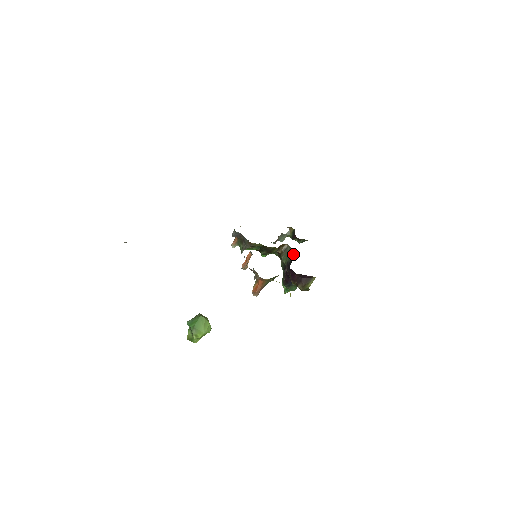
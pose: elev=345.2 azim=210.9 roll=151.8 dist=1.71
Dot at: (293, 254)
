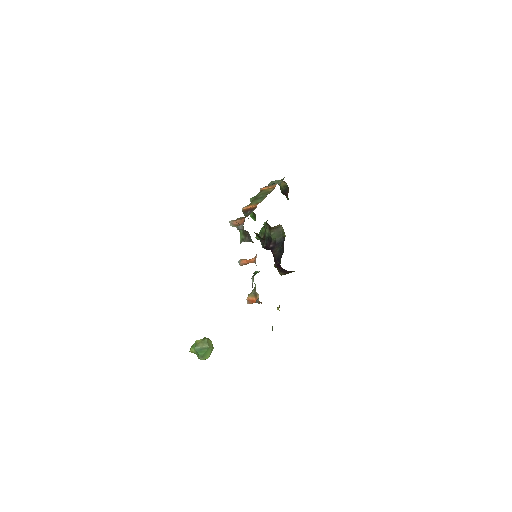
Dot at: (284, 237)
